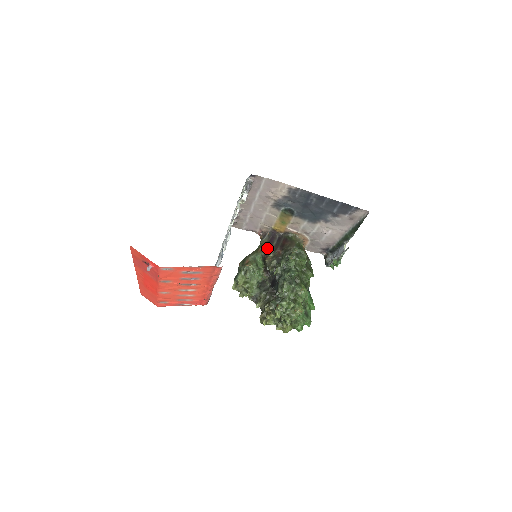
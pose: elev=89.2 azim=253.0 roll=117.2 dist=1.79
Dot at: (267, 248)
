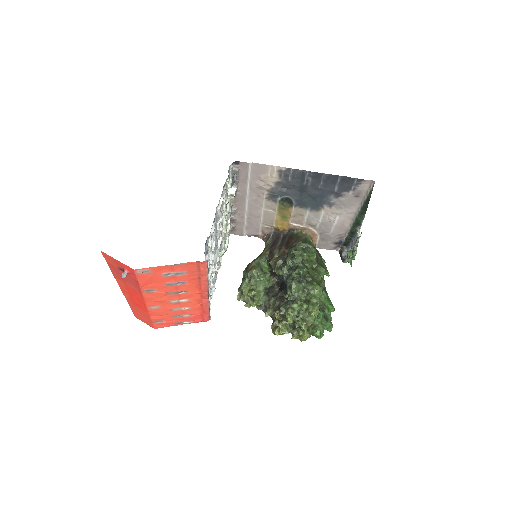
Dot at: (271, 249)
